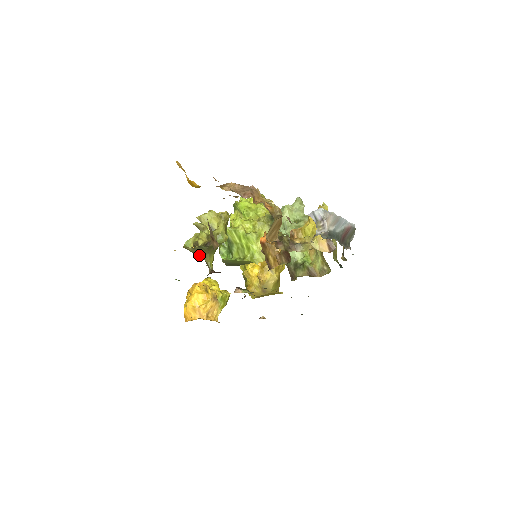
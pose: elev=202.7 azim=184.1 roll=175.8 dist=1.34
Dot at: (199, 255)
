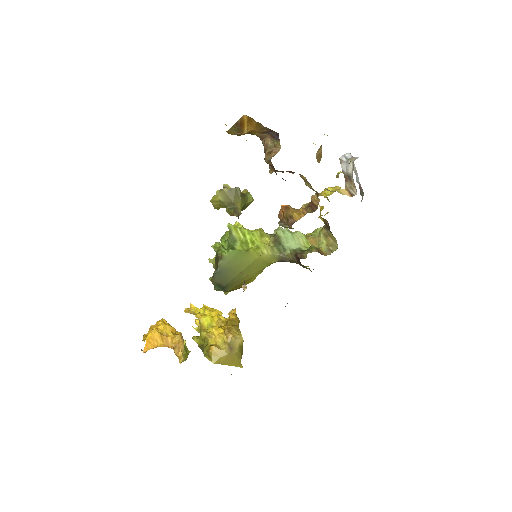
Dot at: (231, 200)
